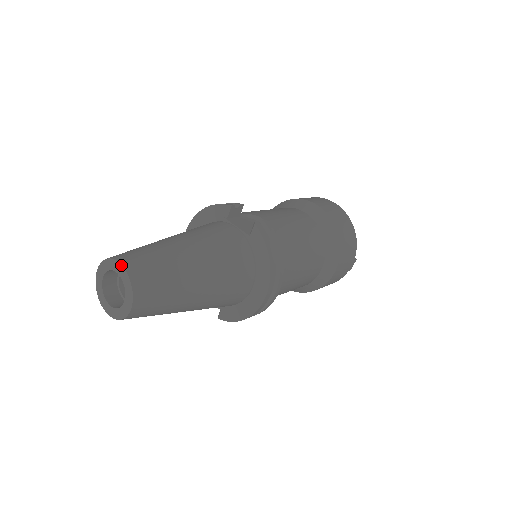
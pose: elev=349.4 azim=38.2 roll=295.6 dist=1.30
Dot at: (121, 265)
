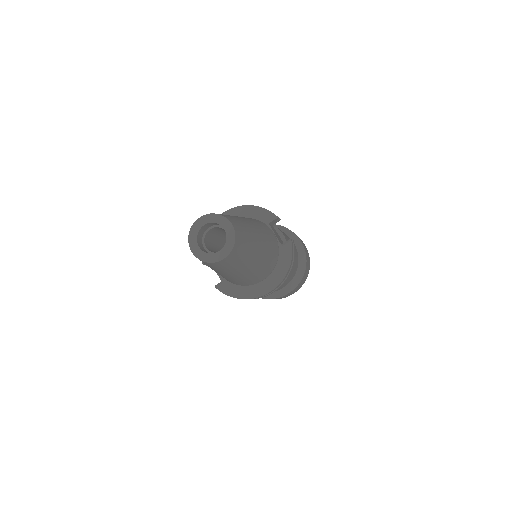
Dot at: (233, 226)
